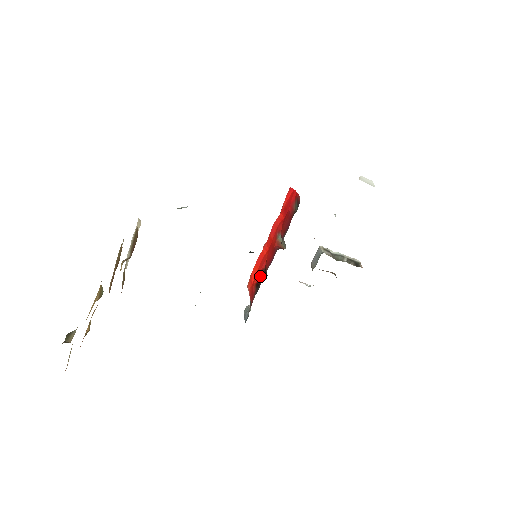
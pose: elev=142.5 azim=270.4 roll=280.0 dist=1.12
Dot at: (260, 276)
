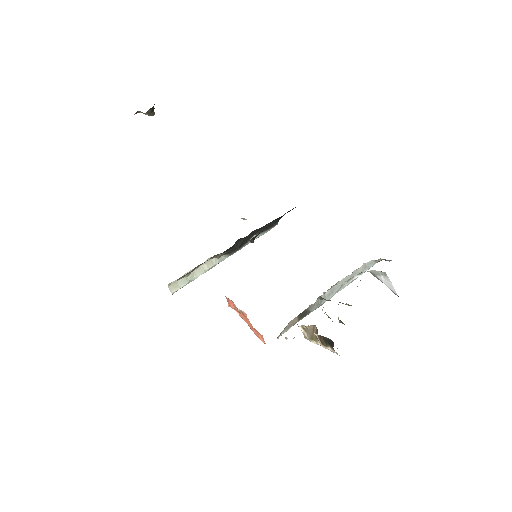
Dot at: occluded
